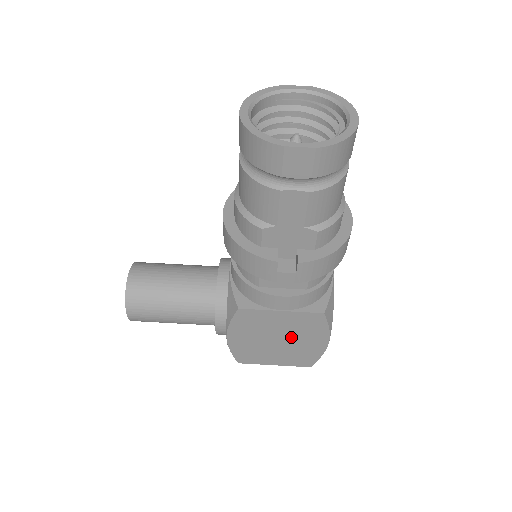
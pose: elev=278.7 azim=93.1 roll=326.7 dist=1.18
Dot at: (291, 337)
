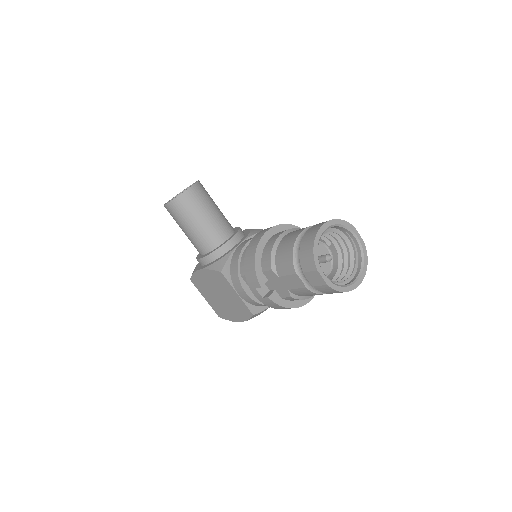
Dot at: (227, 303)
